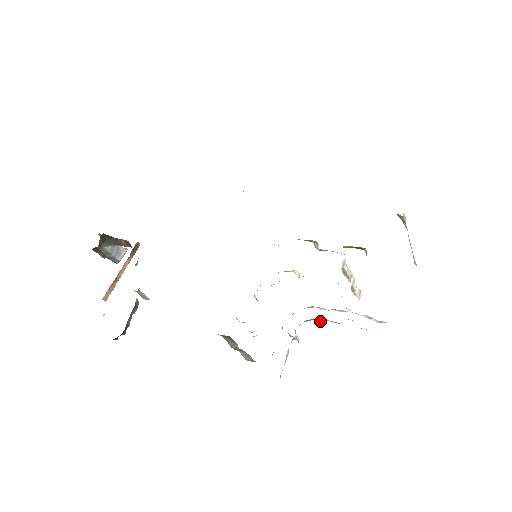
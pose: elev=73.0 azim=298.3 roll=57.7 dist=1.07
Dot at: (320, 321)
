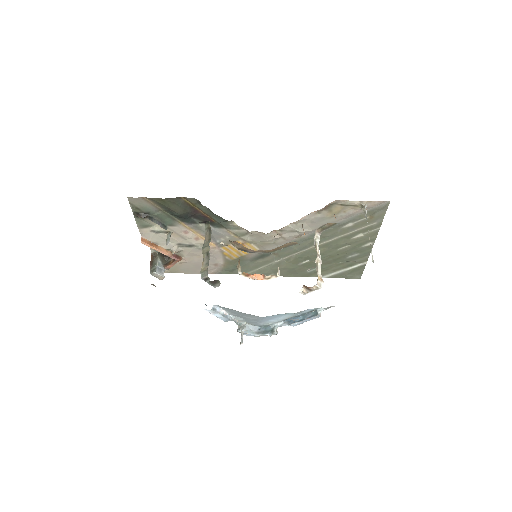
Dot at: (273, 332)
